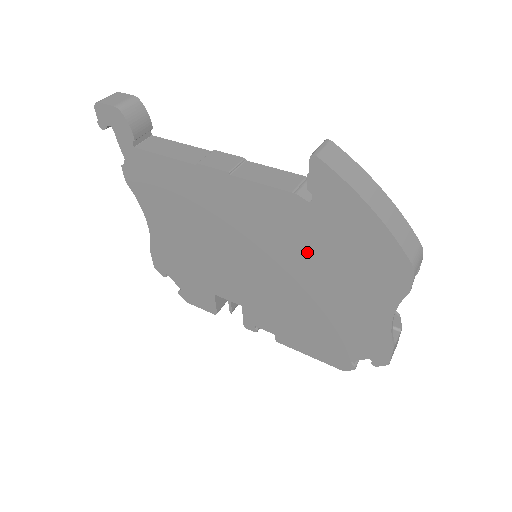
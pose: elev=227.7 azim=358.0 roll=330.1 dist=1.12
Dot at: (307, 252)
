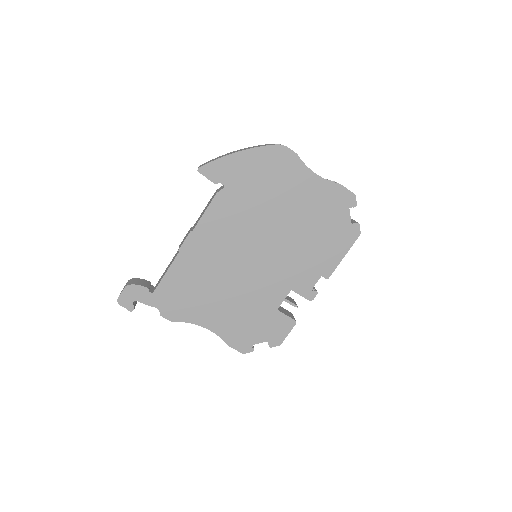
Dot at: (257, 208)
